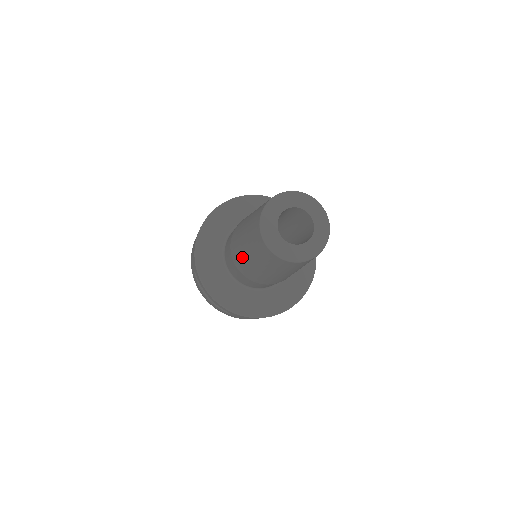
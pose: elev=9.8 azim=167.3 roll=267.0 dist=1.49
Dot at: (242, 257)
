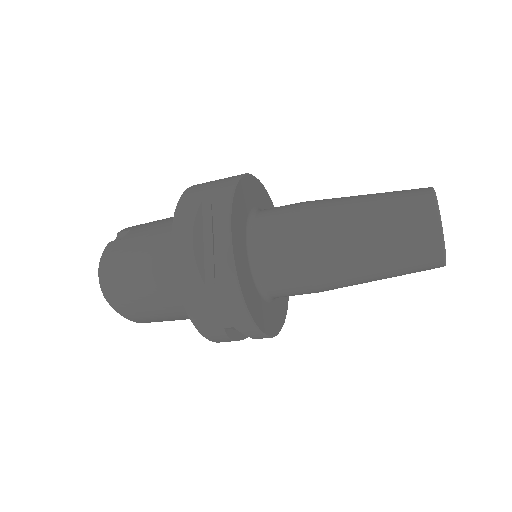
Dot at: (341, 217)
